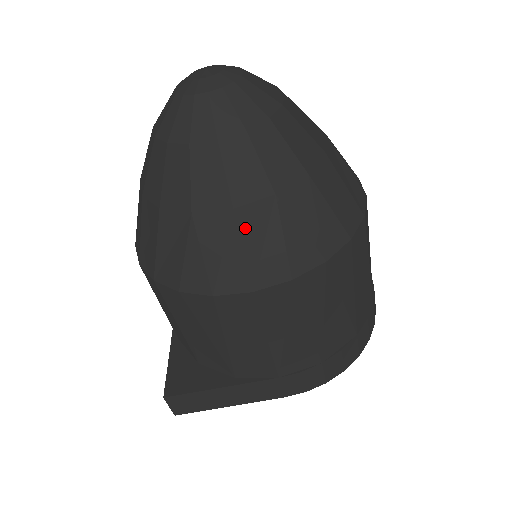
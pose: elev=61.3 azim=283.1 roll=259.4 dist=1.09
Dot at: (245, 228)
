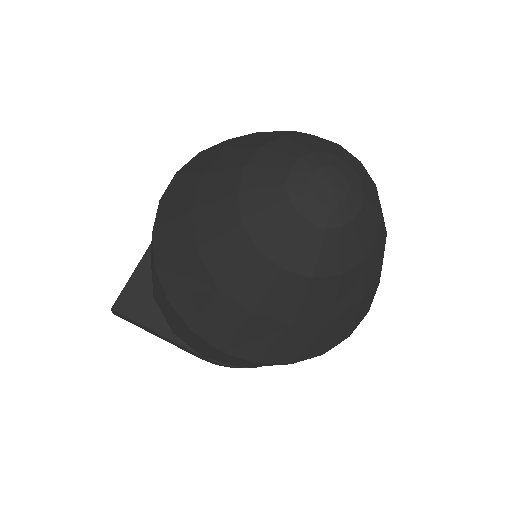
Dot at: (250, 326)
